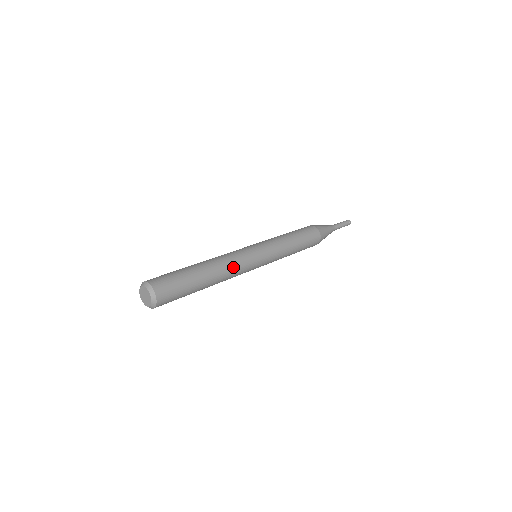
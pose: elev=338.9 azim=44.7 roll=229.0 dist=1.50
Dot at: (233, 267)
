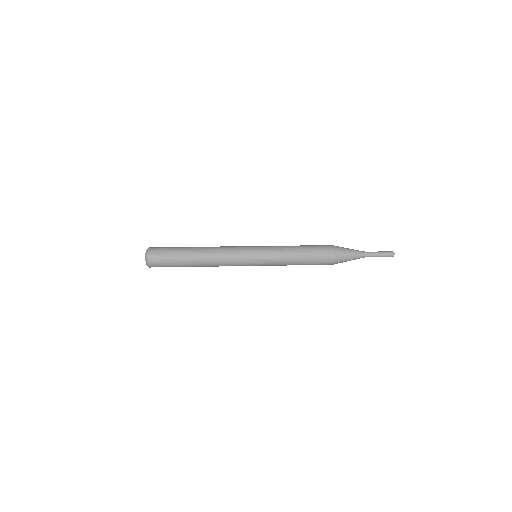
Dot at: (221, 248)
